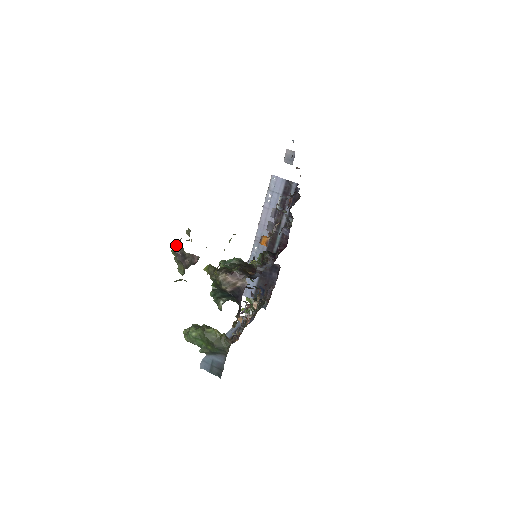
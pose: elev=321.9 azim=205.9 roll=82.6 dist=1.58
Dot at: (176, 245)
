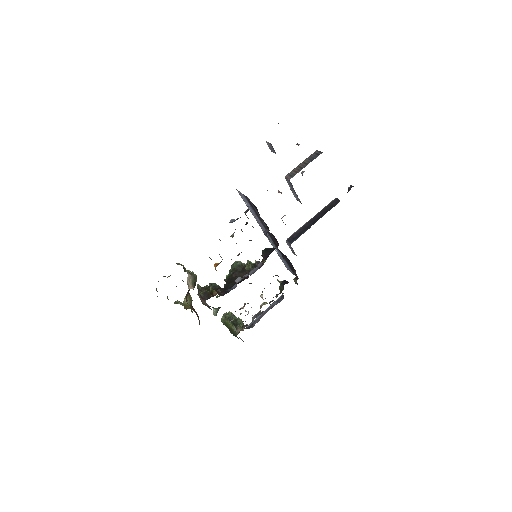
Dot at: occluded
